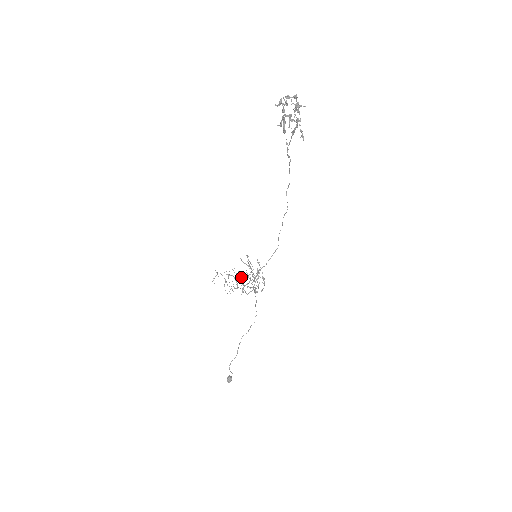
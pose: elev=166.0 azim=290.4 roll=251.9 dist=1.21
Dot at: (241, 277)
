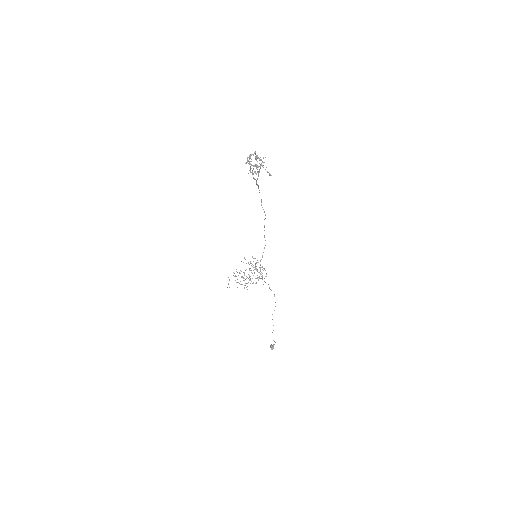
Dot at: (248, 274)
